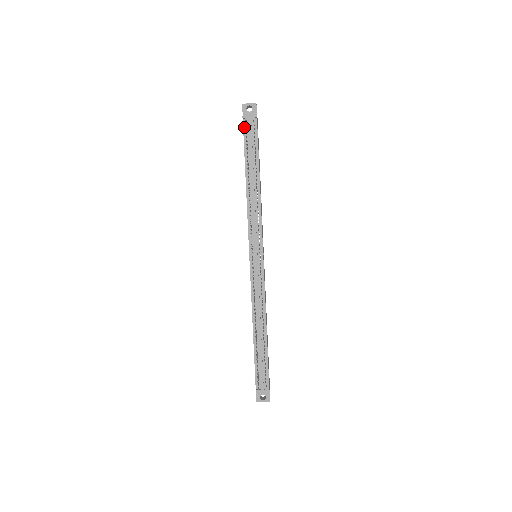
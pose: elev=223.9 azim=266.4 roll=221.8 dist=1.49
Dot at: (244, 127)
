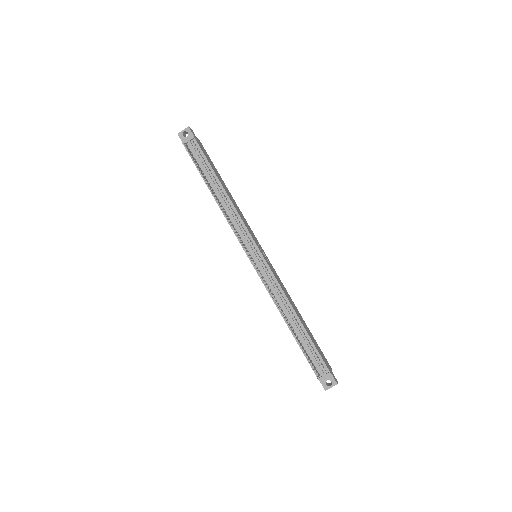
Dot at: (188, 152)
